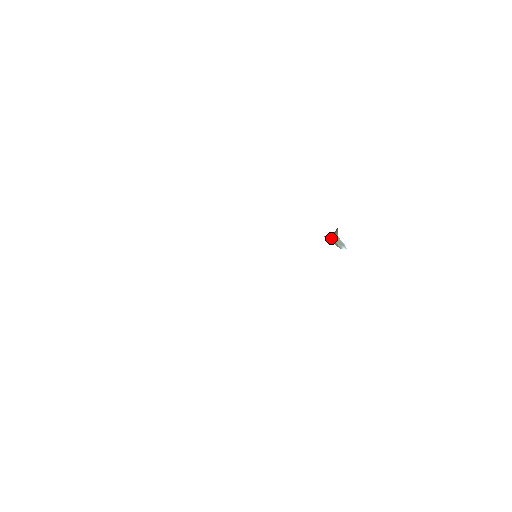
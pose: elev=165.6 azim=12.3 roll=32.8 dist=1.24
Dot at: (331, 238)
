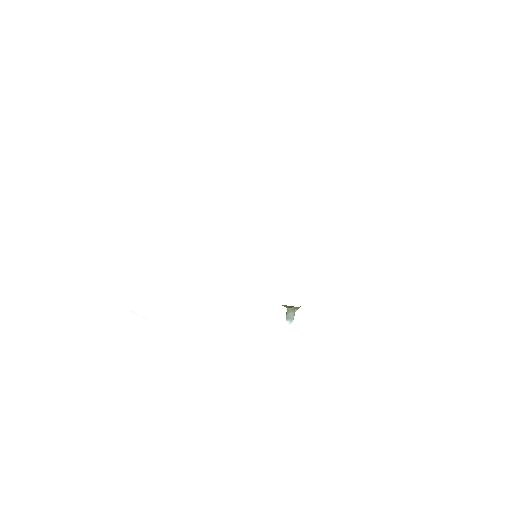
Dot at: (286, 307)
